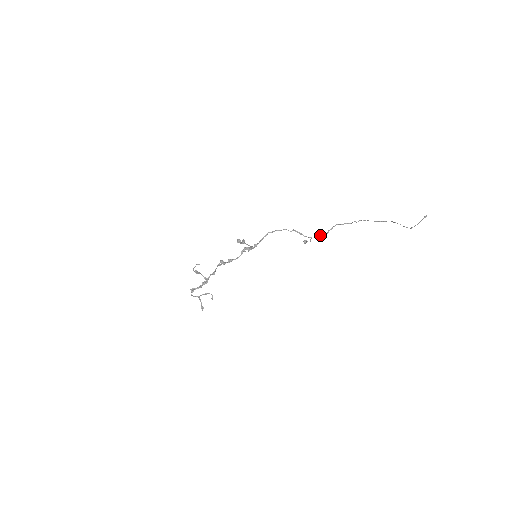
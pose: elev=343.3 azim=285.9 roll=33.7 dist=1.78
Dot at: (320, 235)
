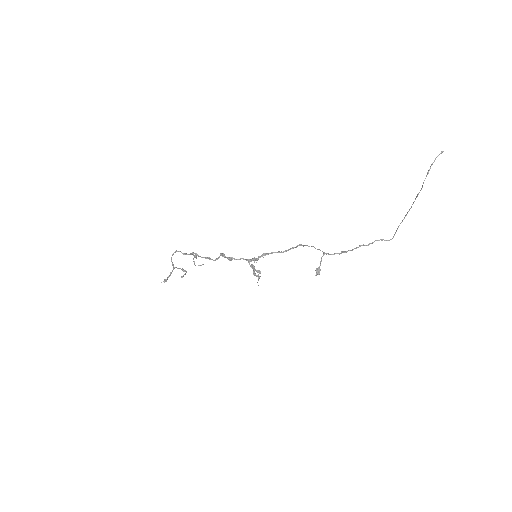
Dot at: (335, 253)
